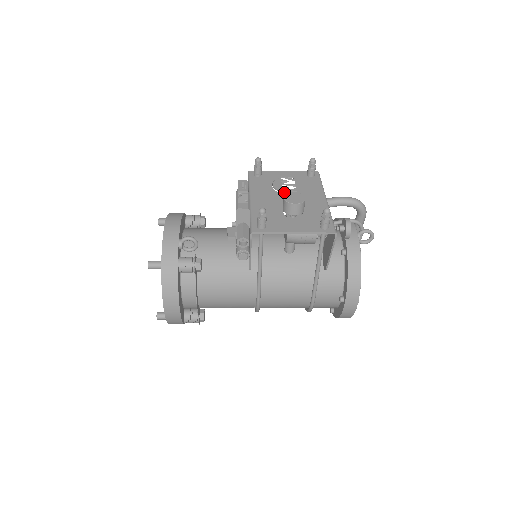
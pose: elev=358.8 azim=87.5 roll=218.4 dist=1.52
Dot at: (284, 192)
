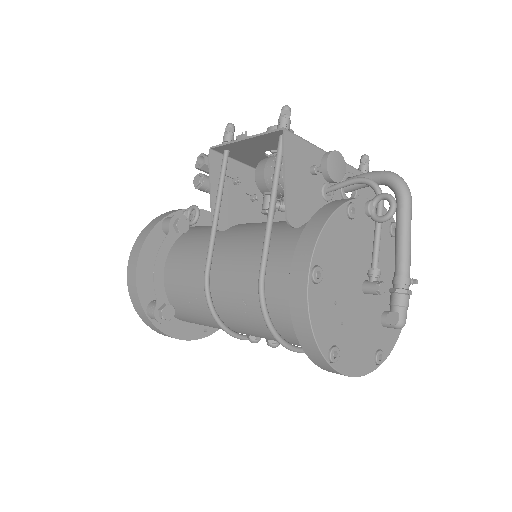
Dot at: occluded
